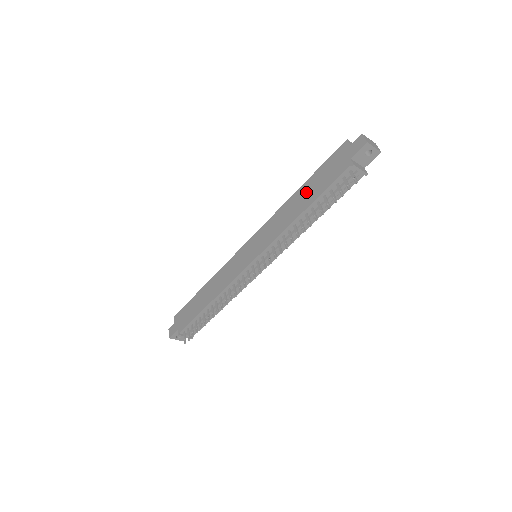
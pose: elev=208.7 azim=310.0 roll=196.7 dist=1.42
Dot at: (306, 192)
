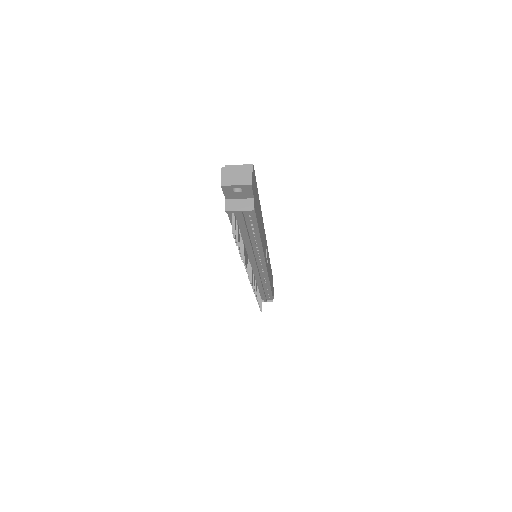
Dot at: occluded
